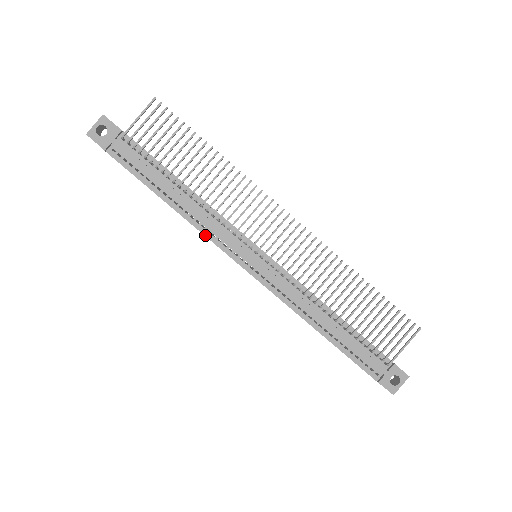
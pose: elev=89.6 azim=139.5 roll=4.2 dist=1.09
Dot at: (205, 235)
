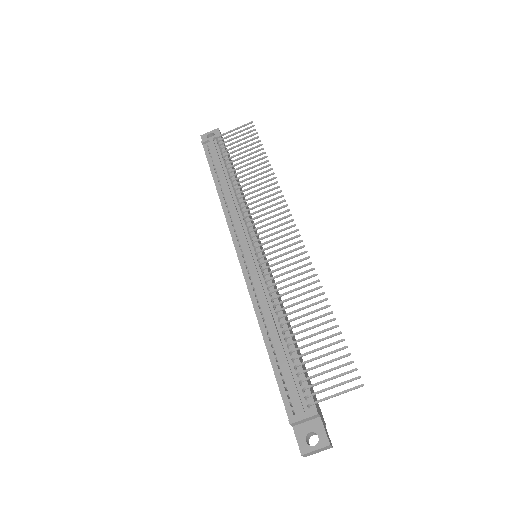
Dot at: (226, 218)
